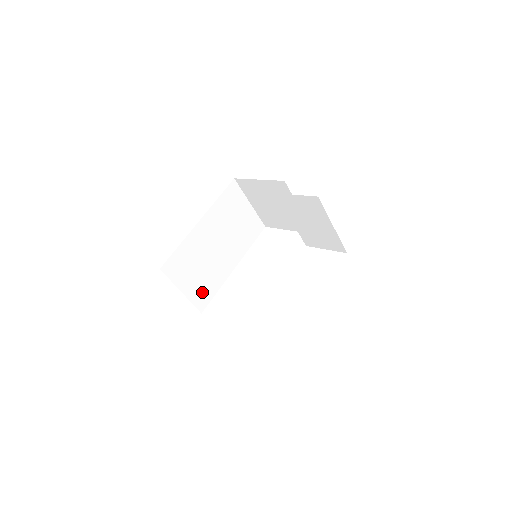
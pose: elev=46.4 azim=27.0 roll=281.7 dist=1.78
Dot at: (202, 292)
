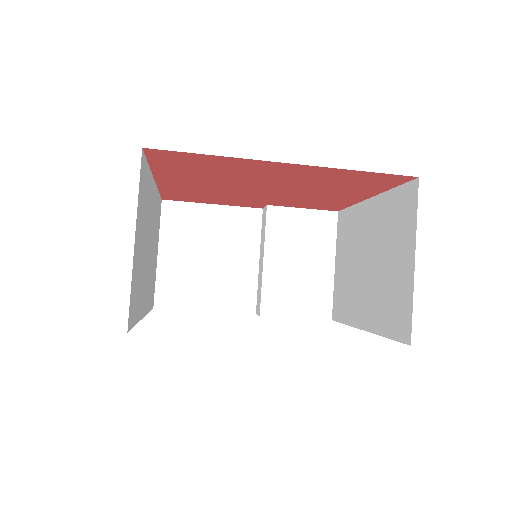
Dot at: (135, 290)
